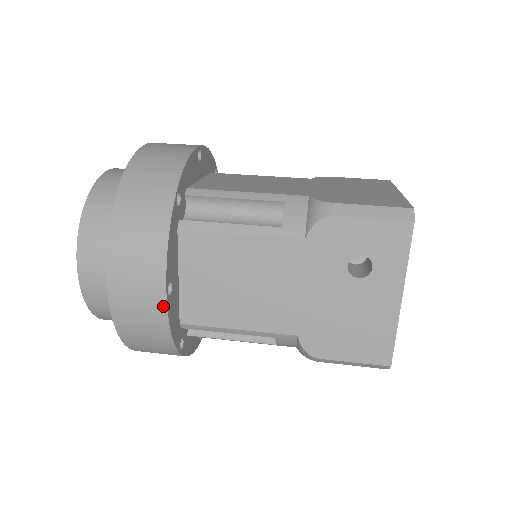
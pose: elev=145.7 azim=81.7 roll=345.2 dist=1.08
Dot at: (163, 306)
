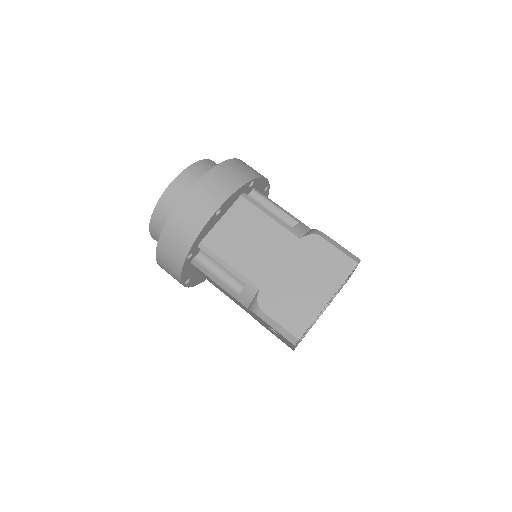
Dot at: (184, 286)
